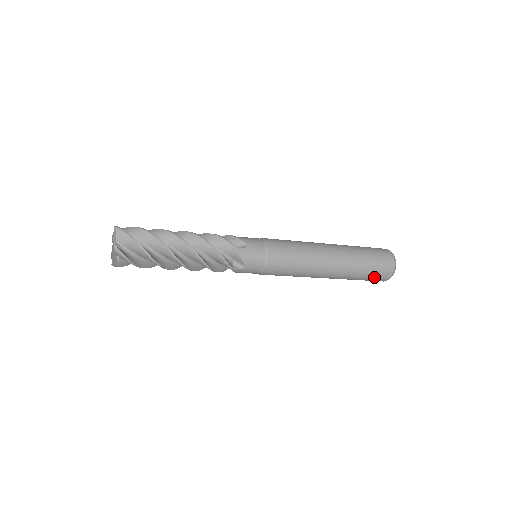
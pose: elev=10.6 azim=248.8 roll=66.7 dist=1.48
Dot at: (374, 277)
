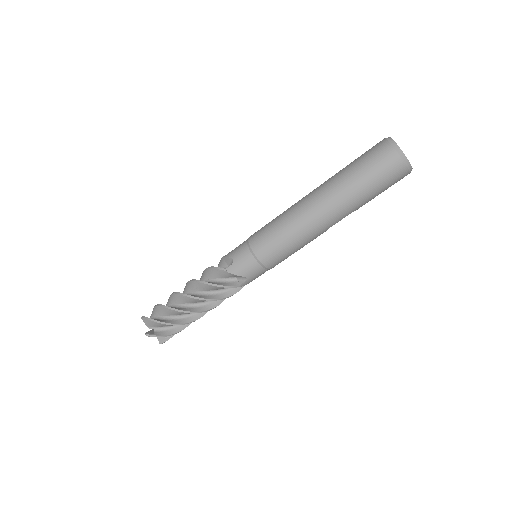
Dot at: (372, 164)
